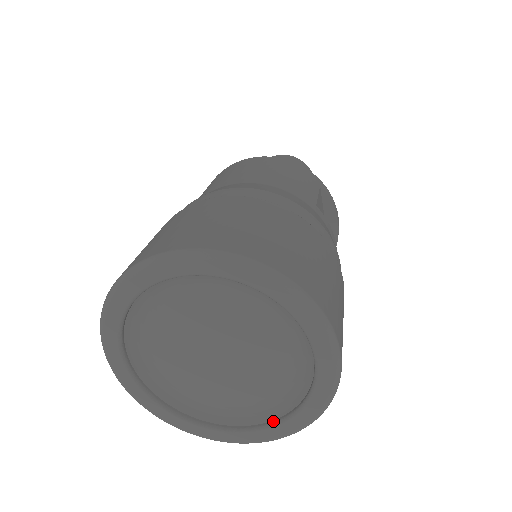
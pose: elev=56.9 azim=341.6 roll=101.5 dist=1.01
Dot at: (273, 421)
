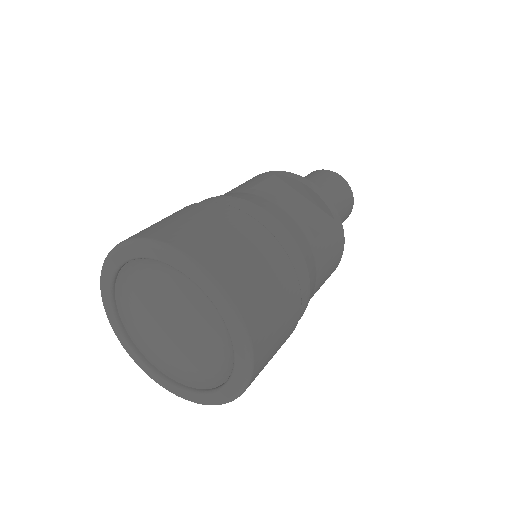
Dot at: (234, 354)
